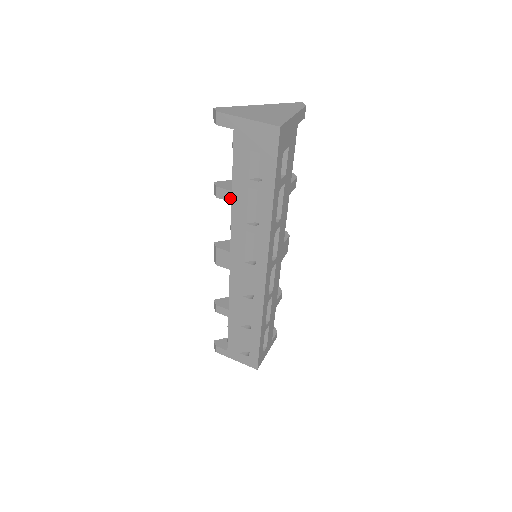
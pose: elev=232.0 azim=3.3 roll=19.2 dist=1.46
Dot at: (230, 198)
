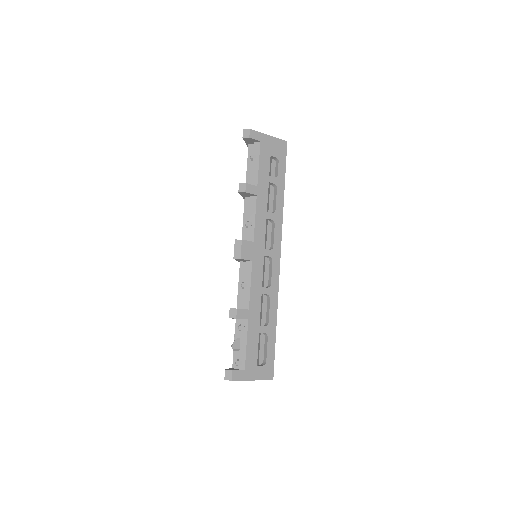
Dot at: (256, 192)
